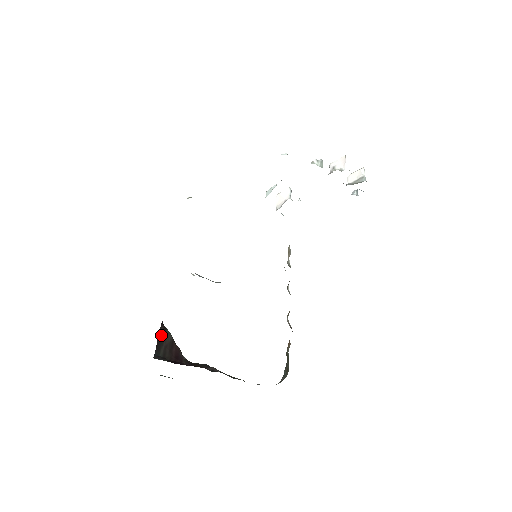
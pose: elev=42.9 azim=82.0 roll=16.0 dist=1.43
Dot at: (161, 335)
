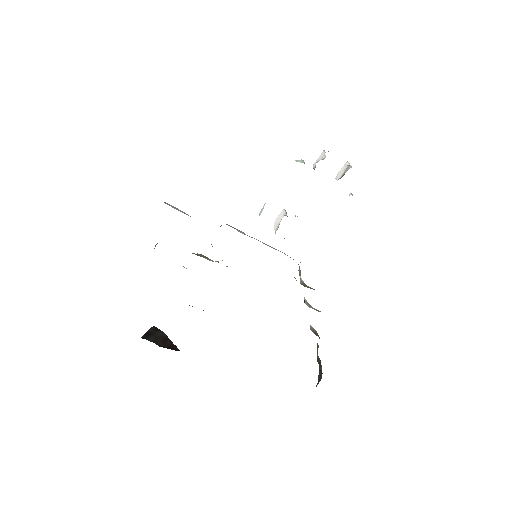
Dot at: (152, 331)
